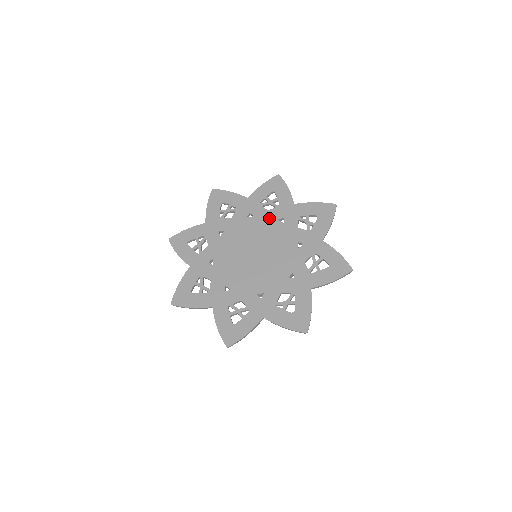
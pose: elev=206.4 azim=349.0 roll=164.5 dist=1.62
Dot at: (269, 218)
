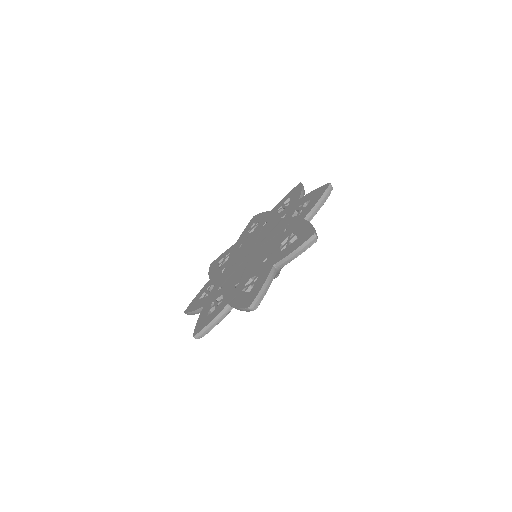
Dot at: (234, 255)
